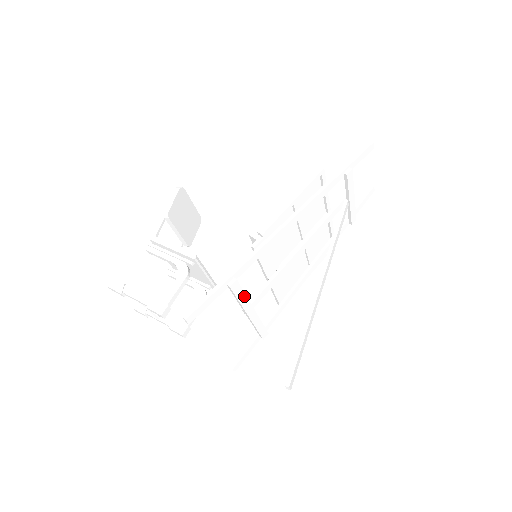
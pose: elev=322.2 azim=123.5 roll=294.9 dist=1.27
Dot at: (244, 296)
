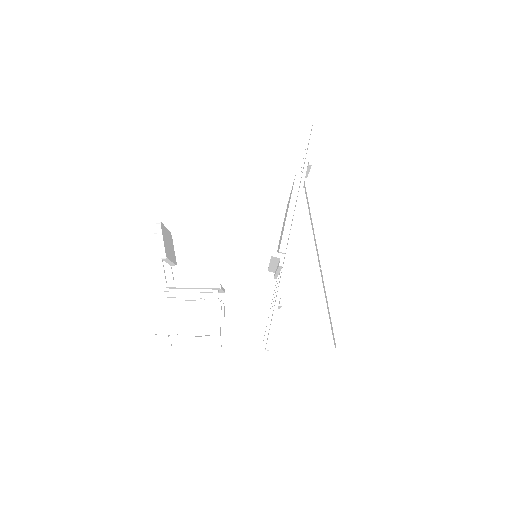
Dot at: occluded
